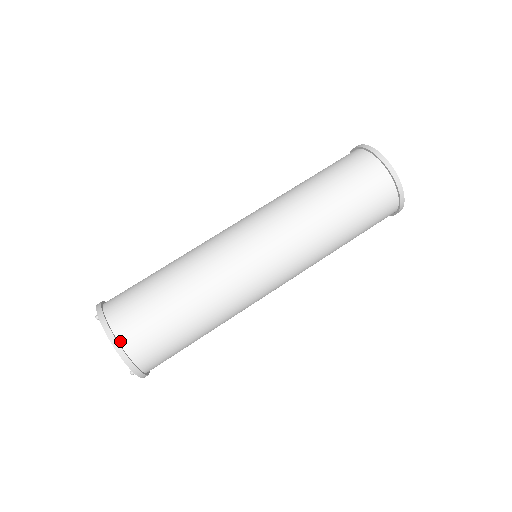
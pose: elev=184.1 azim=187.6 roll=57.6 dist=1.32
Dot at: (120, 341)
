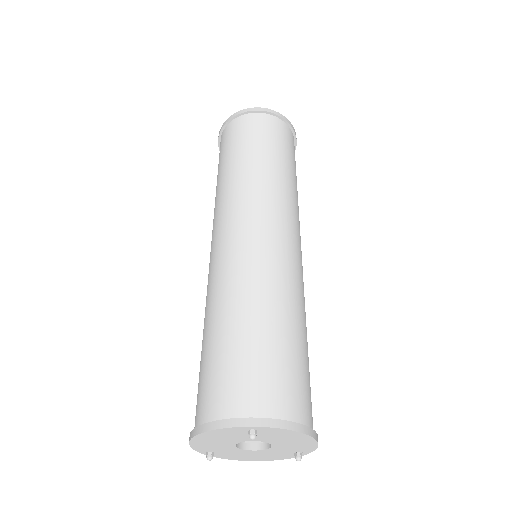
Dot at: (307, 426)
